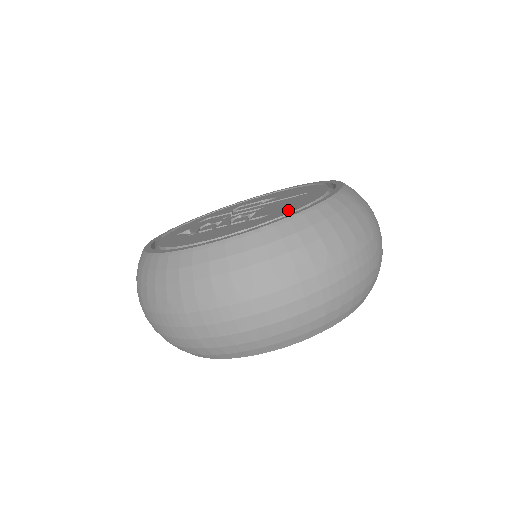
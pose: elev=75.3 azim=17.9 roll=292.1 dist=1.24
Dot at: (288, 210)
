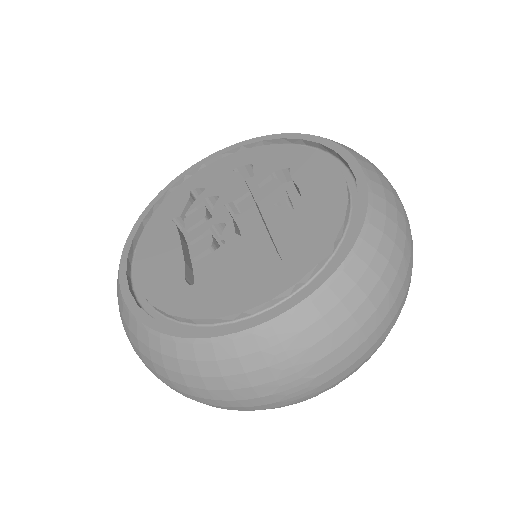
Dot at: (195, 305)
